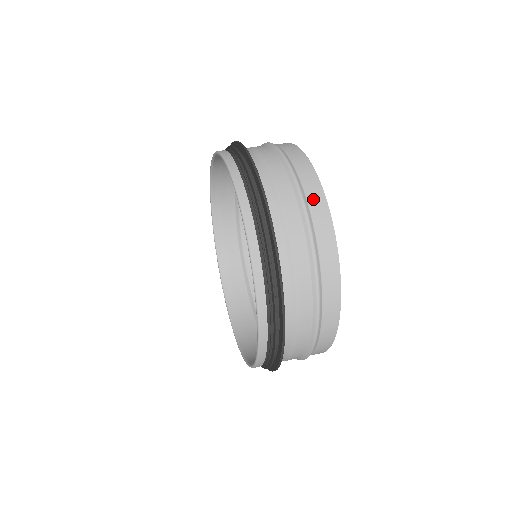
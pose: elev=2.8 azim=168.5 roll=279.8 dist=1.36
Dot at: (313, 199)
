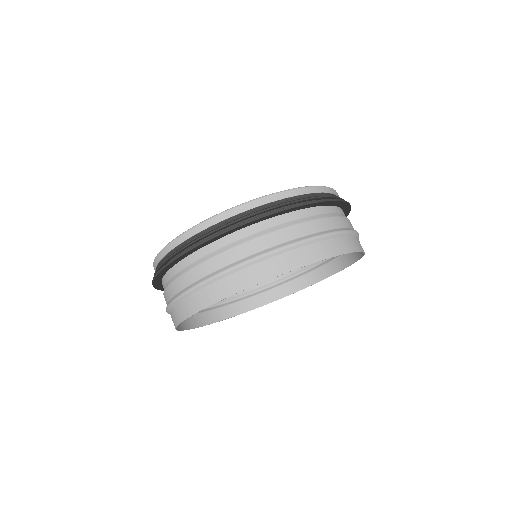
Dot at: occluded
